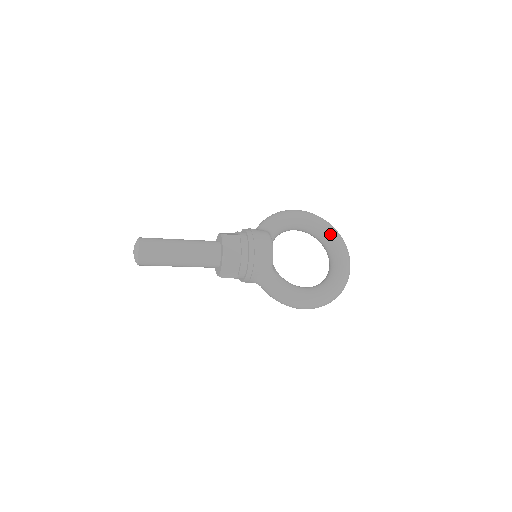
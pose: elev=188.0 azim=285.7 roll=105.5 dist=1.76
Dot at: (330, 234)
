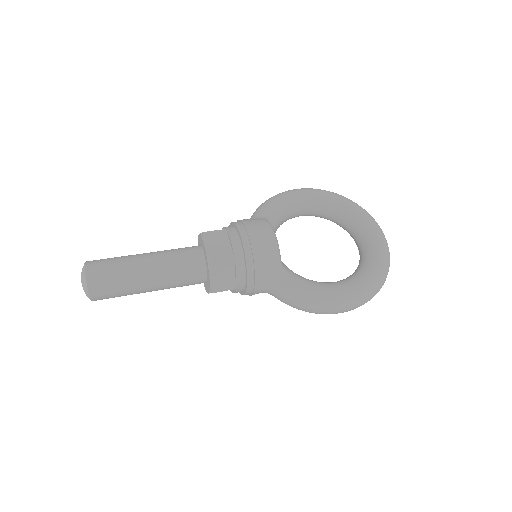
Dot at: (349, 208)
